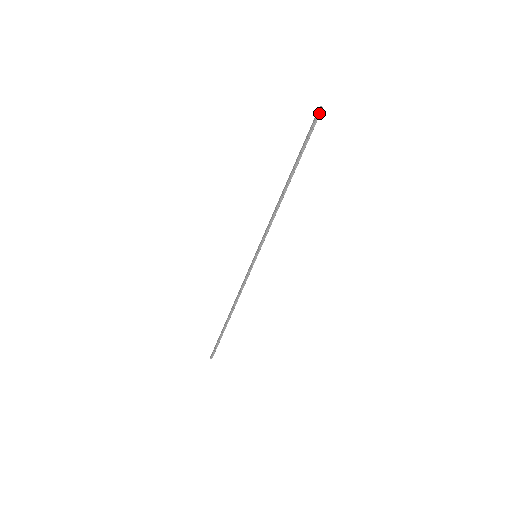
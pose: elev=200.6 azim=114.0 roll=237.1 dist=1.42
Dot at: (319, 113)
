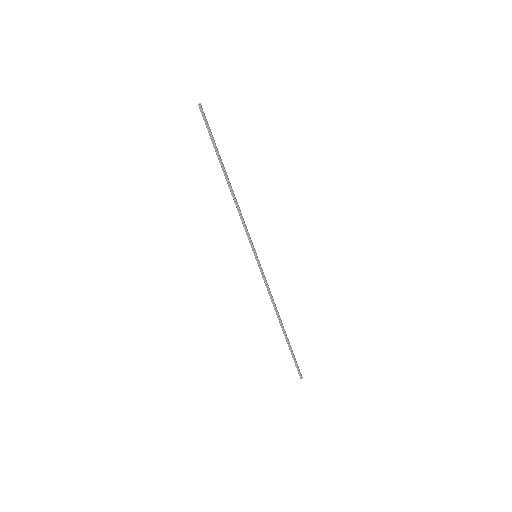
Dot at: (201, 109)
